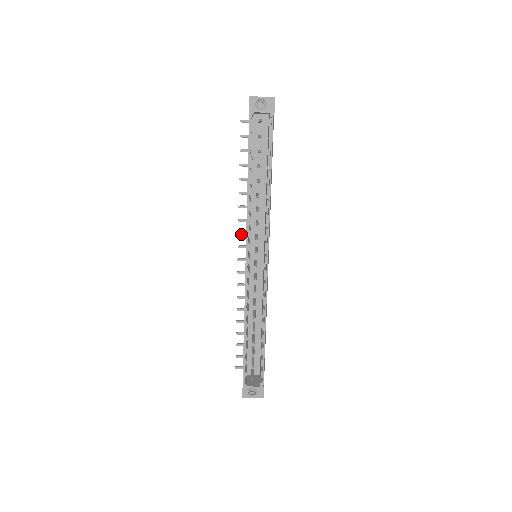
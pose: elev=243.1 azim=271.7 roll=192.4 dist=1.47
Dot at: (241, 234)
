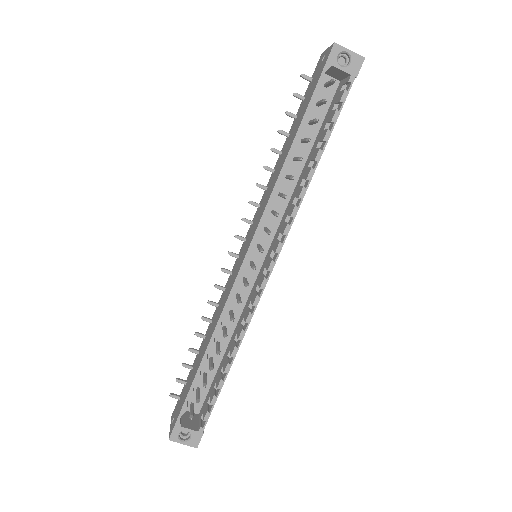
Dot at: (246, 221)
